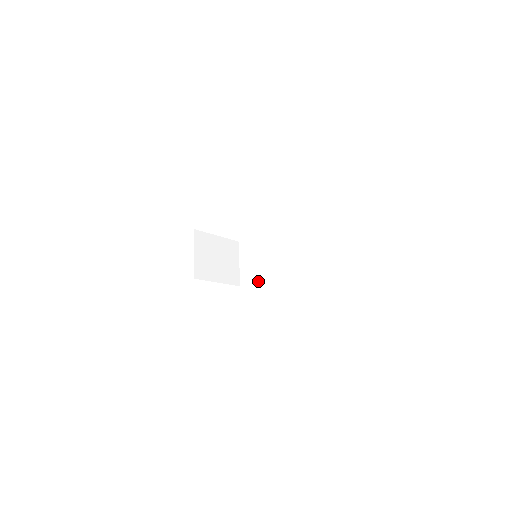
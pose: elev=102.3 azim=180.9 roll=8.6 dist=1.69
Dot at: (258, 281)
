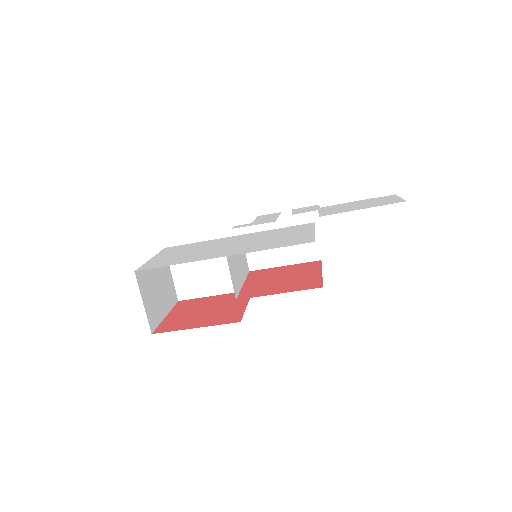
Dot at: occluded
